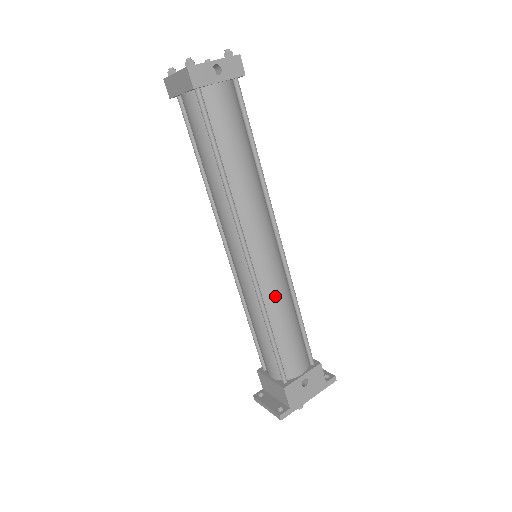
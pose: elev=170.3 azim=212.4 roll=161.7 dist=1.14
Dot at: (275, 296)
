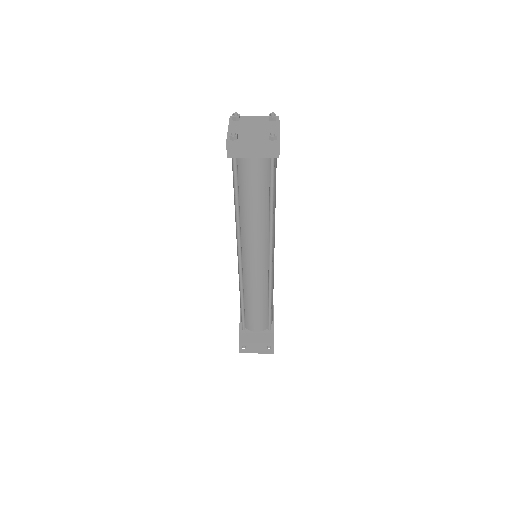
Dot at: (273, 278)
